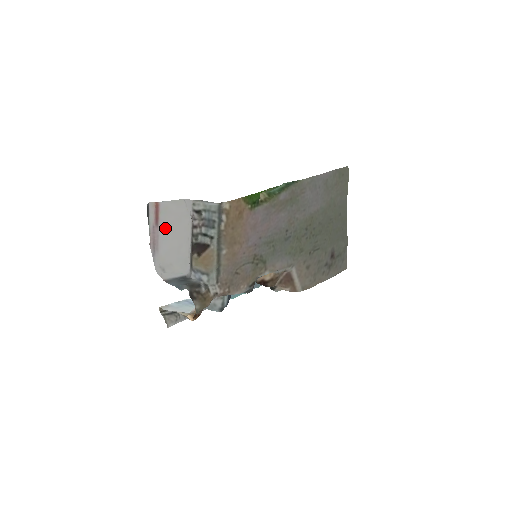
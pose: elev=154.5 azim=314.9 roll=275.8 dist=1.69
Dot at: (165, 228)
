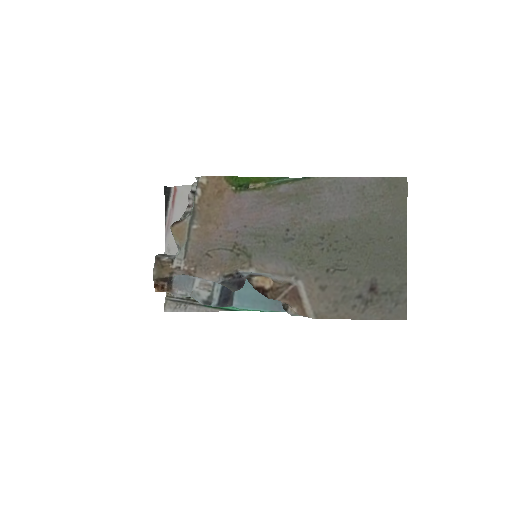
Dot at: (179, 212)
